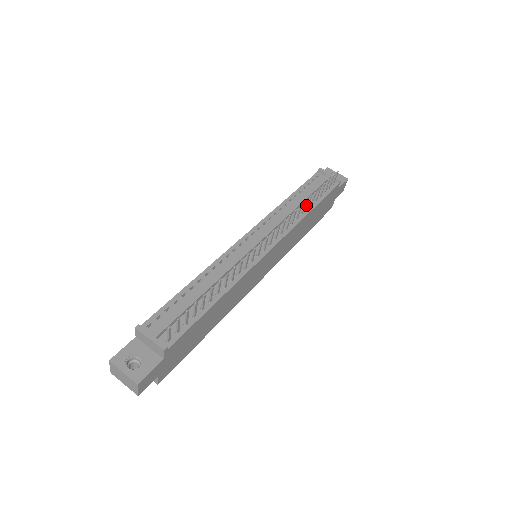
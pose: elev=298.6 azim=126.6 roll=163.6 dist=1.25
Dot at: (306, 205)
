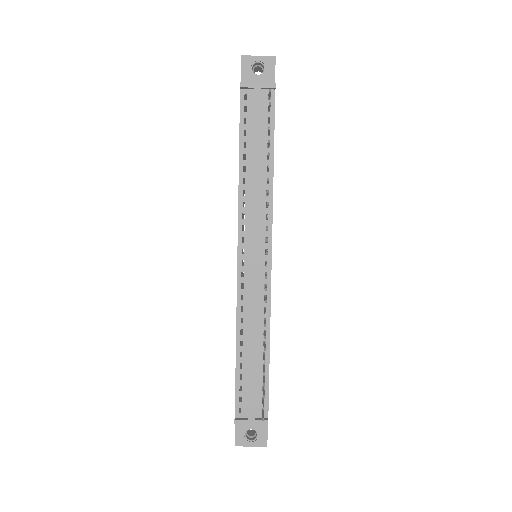
Dot at: (264, 163)
